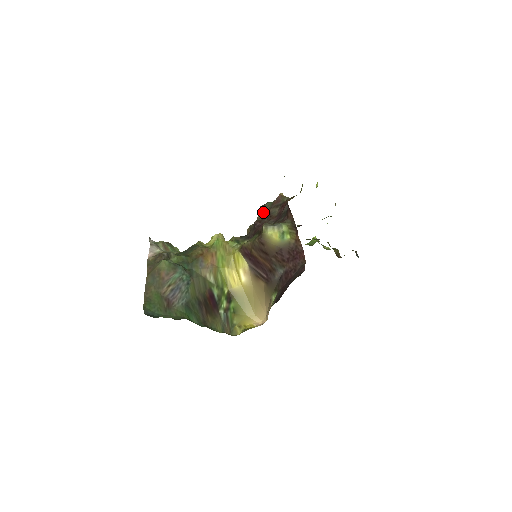
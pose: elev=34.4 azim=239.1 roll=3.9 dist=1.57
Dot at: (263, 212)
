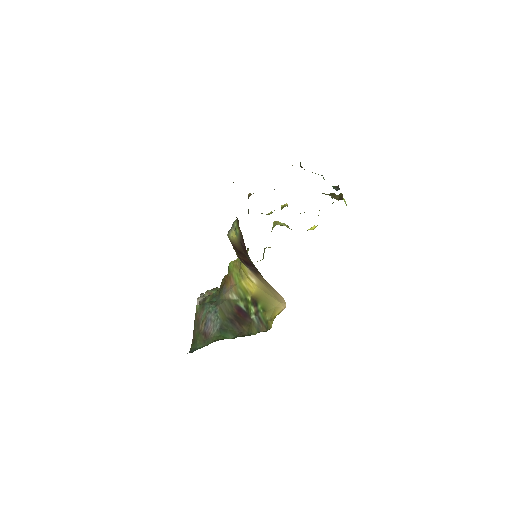
Dot at: occluded
